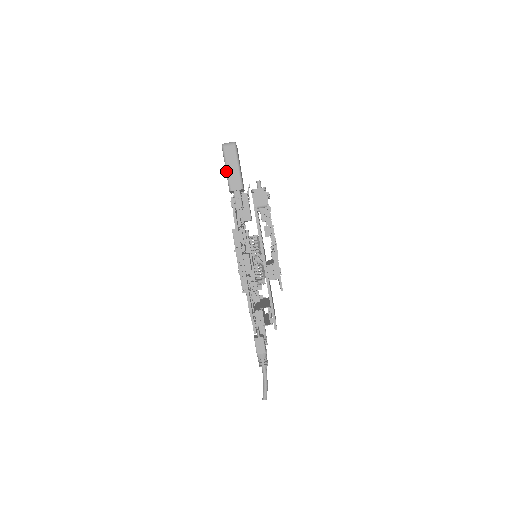
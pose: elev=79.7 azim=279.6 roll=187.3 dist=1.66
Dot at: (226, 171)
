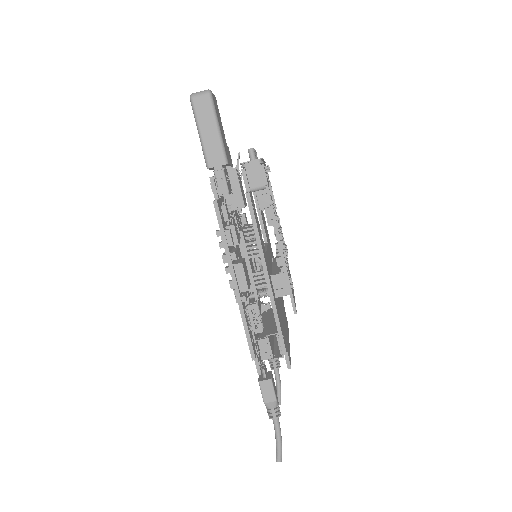
Dot at: (199, 137)
